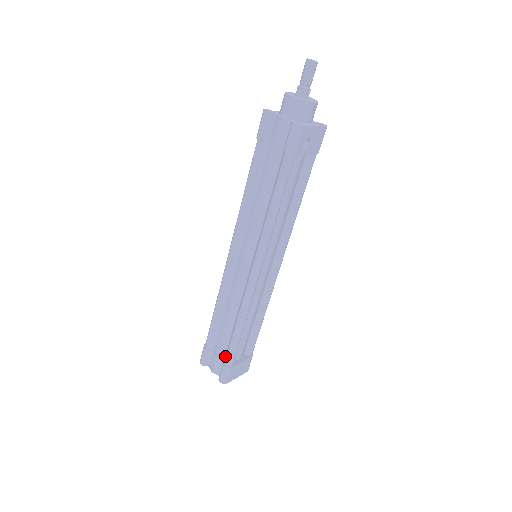
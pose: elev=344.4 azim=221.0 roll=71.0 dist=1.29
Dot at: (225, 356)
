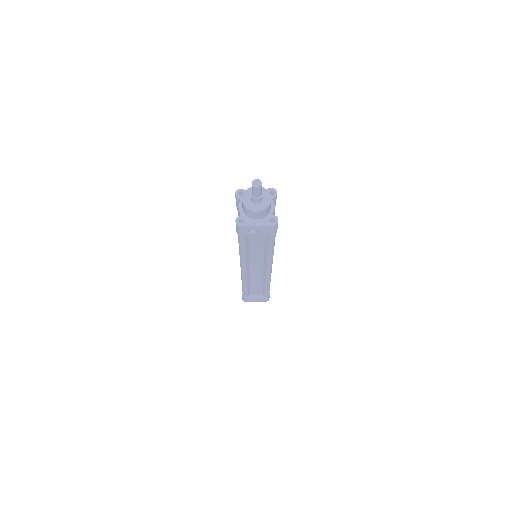
Dot at: occluded
